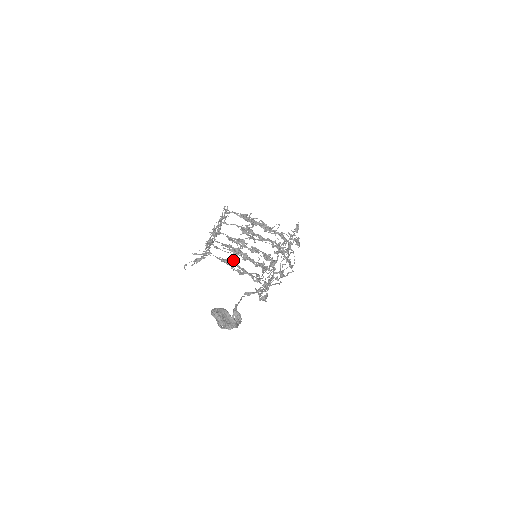
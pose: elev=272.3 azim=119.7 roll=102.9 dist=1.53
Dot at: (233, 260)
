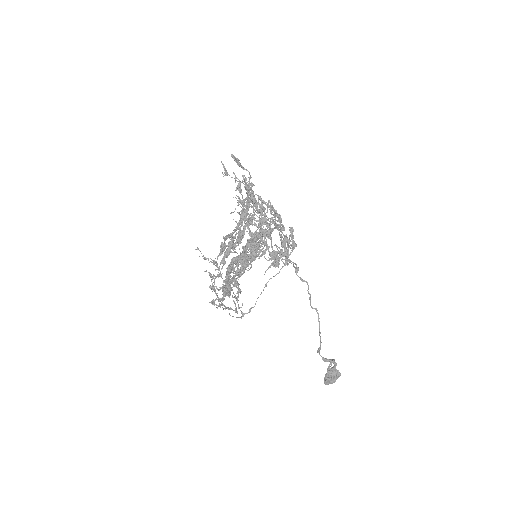
Dot at: occluded
